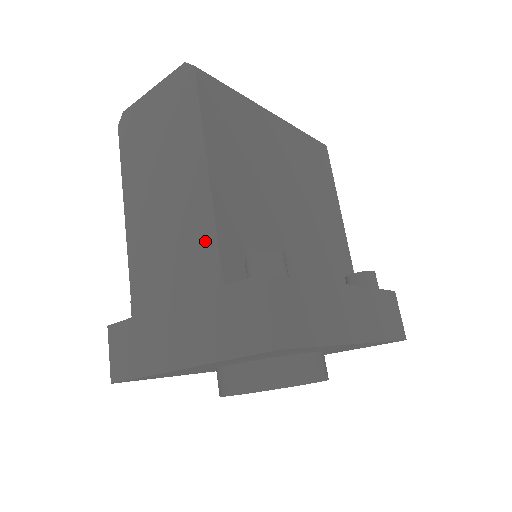
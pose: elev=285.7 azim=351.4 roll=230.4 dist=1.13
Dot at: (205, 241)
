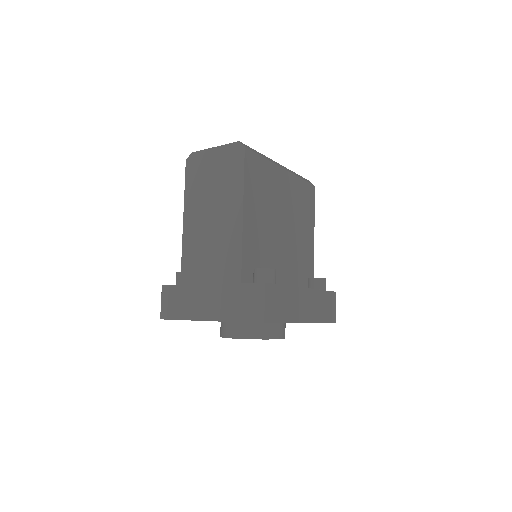
Dot at: (234, 255)
